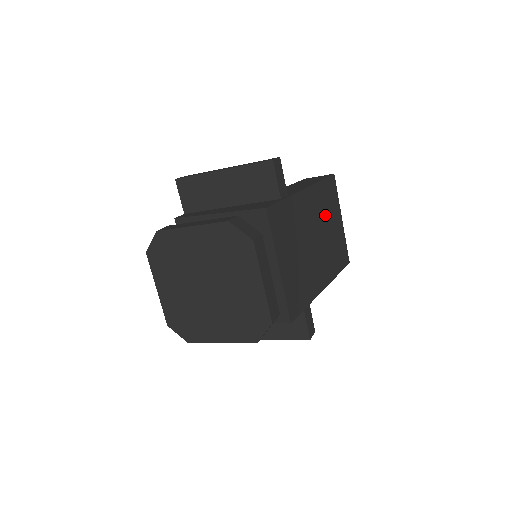
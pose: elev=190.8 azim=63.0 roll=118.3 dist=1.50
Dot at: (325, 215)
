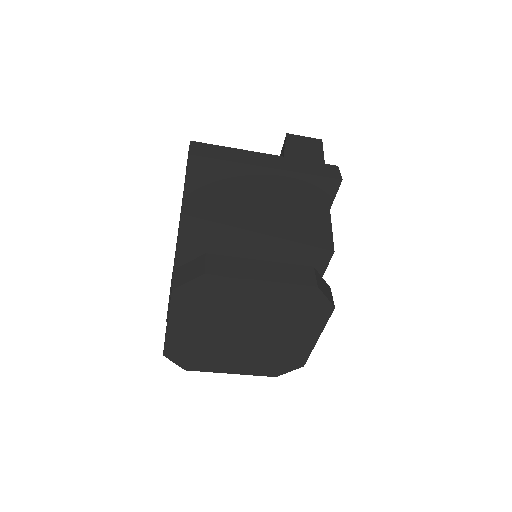
Dot at: occluded
